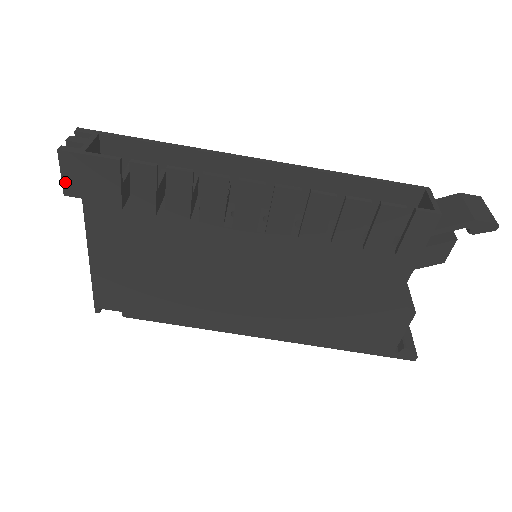
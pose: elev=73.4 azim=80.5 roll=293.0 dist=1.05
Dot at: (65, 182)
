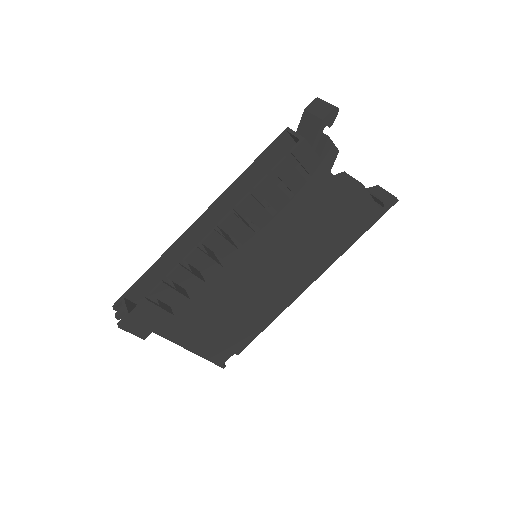
Dot at: (138, 335)
